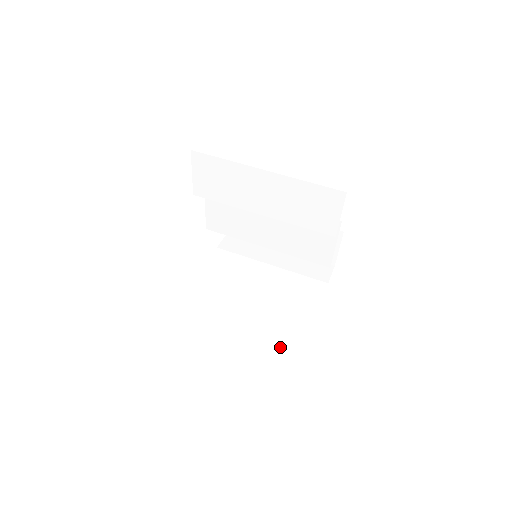
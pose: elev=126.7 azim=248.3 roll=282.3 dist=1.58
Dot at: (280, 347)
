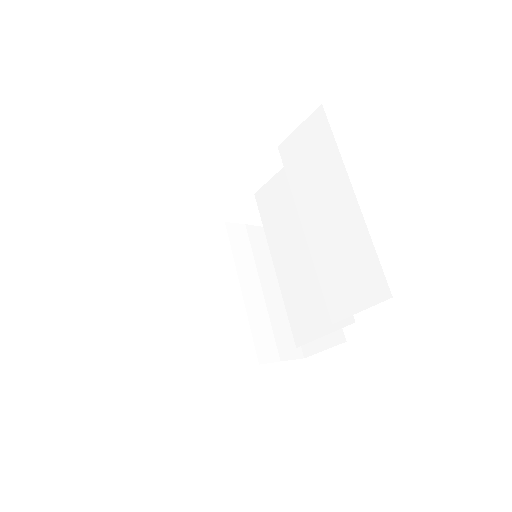
Dot at: (174, 347)
